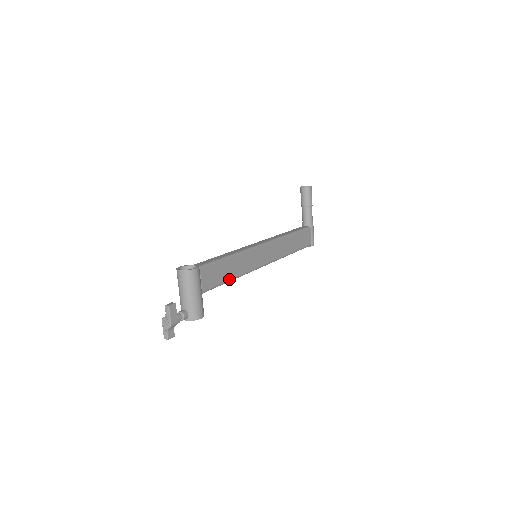
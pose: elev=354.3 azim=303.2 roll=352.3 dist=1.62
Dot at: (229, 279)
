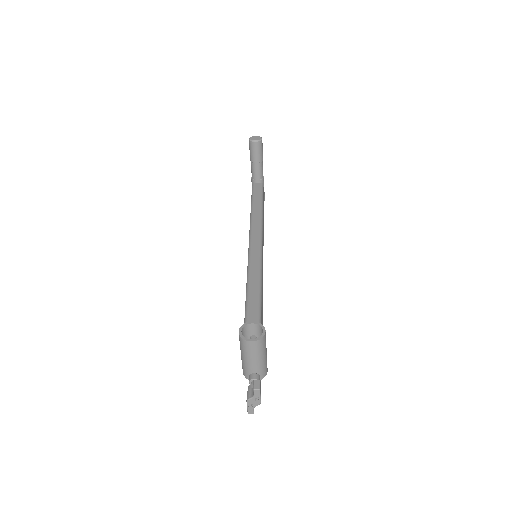
Dot at: occluded
